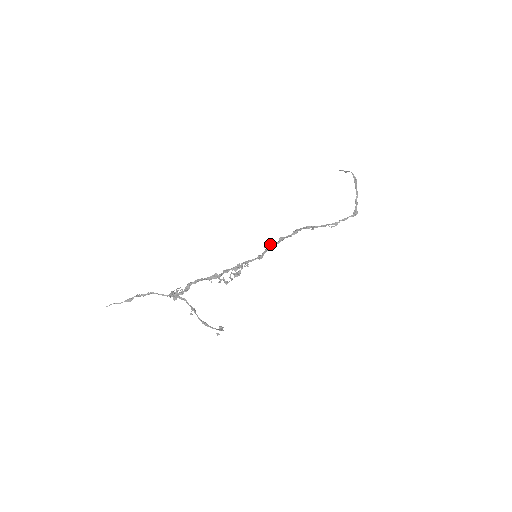
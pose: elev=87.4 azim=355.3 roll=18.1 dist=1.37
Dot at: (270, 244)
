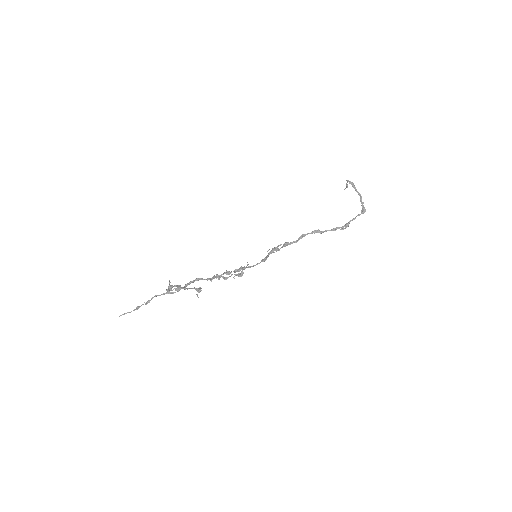
Dot at: (273, 248)
